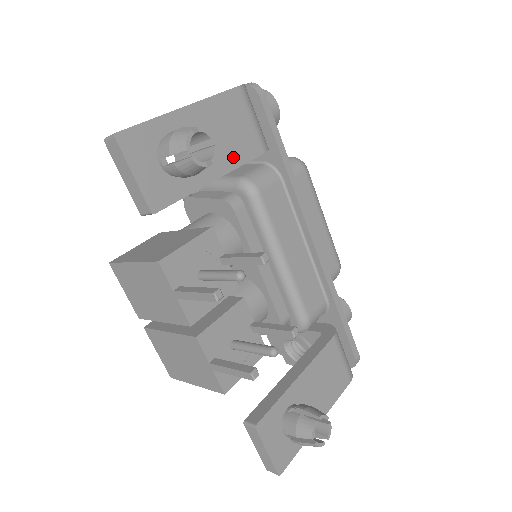
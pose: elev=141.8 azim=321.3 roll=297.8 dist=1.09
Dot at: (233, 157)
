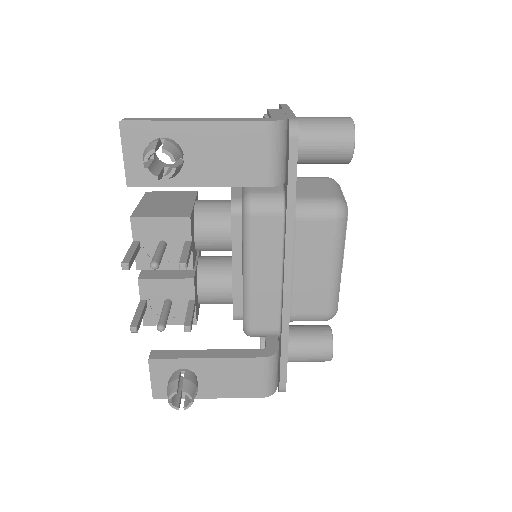
Dot at: (227, 177)
